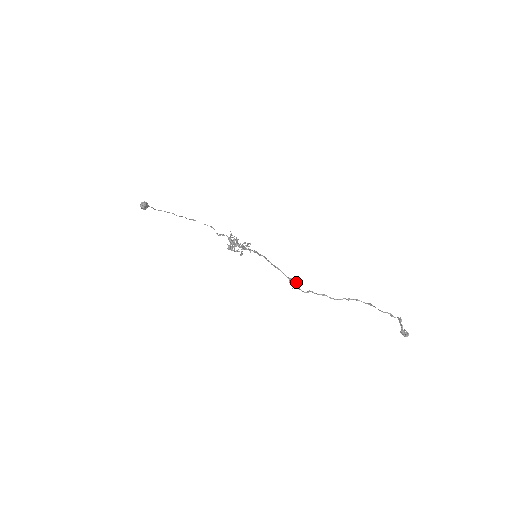
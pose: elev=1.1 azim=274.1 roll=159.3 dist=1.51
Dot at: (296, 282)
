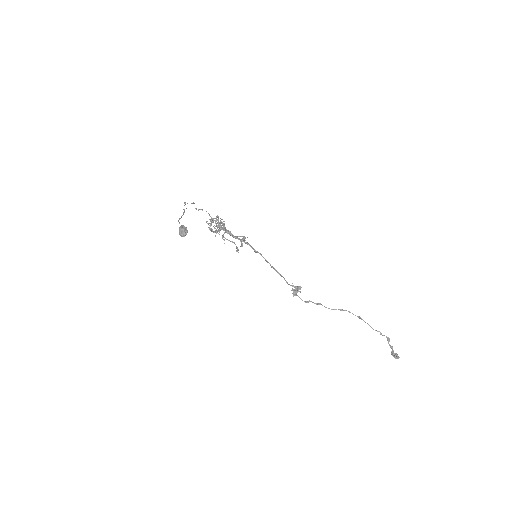
Dot at: (297, 290)
